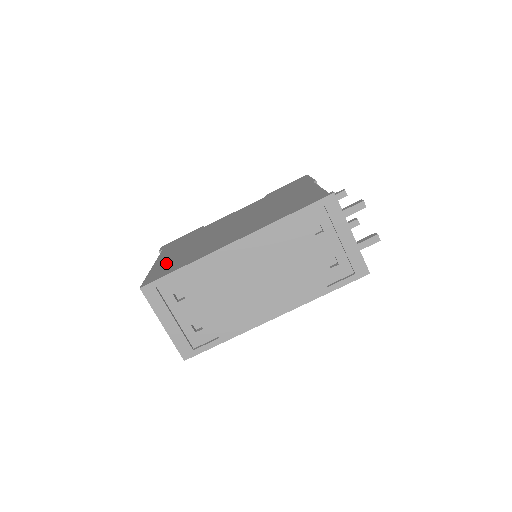
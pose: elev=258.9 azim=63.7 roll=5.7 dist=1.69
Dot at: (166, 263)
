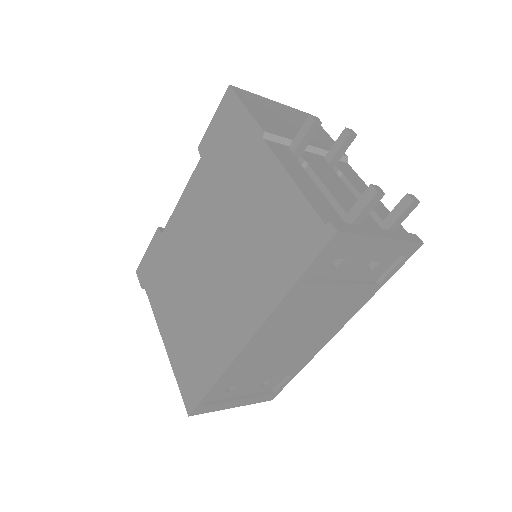
Dot at: (179, 350)
